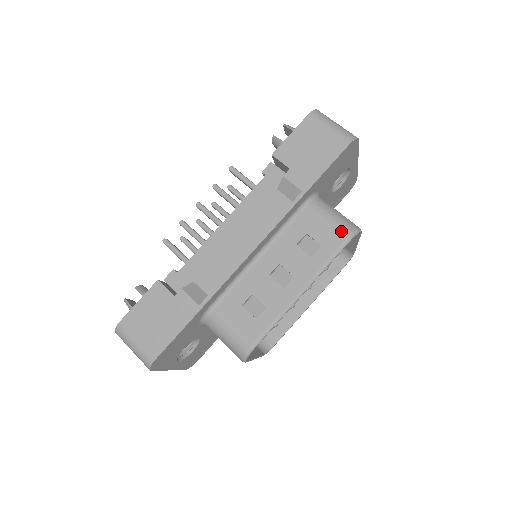
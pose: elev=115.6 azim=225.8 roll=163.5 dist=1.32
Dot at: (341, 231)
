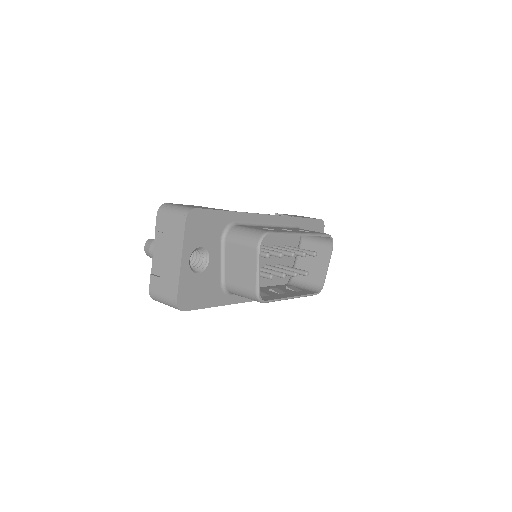
Dot at: occluded
